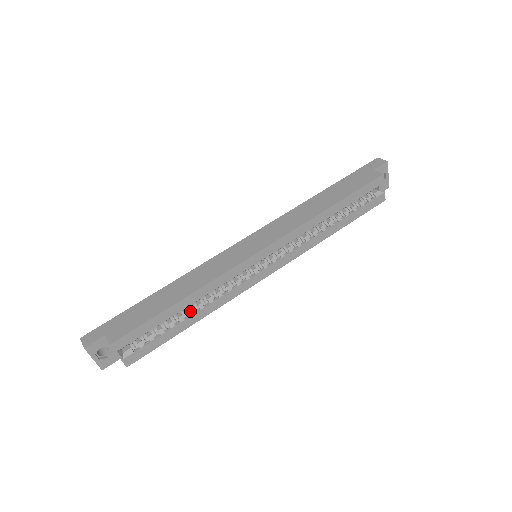
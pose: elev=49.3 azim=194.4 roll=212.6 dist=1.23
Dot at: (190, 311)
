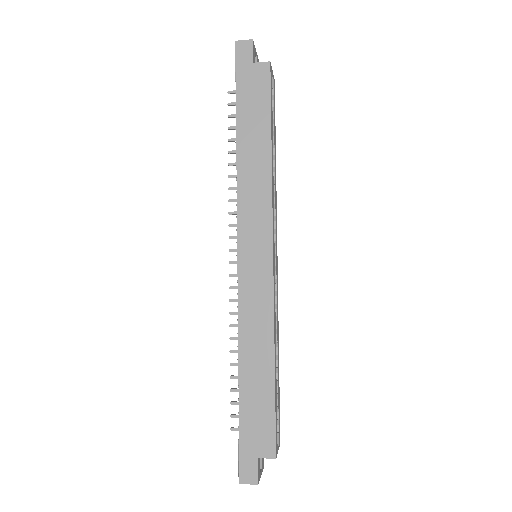
Dot at: occluded
